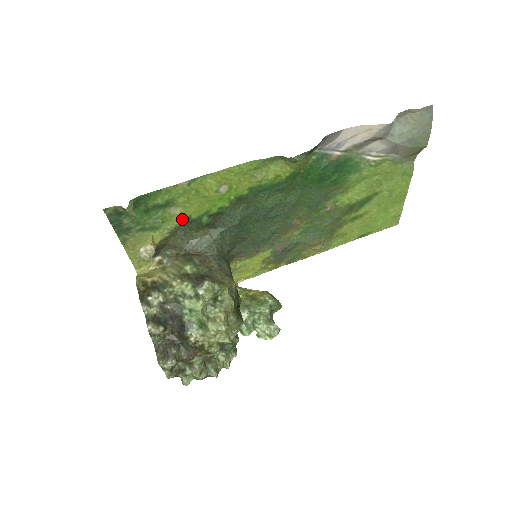
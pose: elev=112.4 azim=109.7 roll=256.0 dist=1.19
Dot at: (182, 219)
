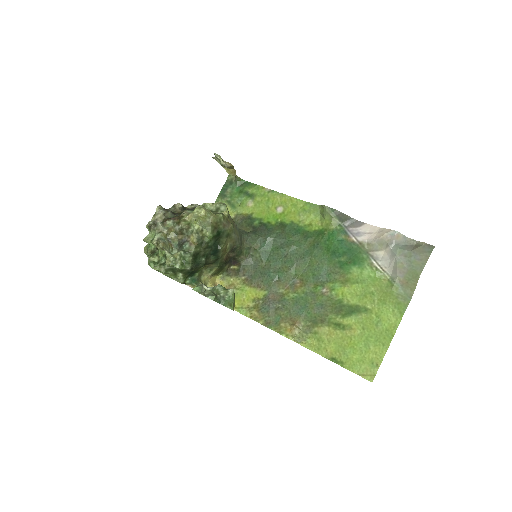
Dot at: (248, 212)
